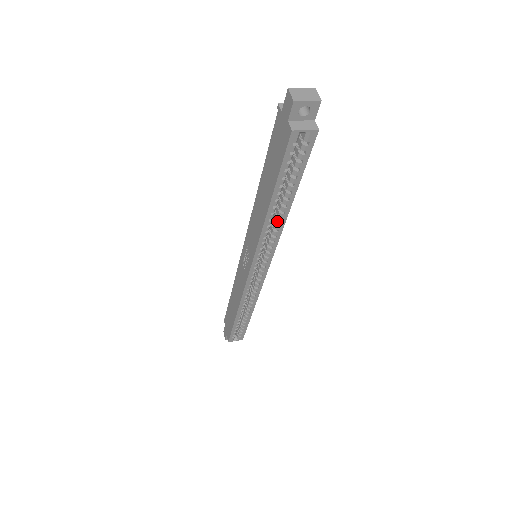
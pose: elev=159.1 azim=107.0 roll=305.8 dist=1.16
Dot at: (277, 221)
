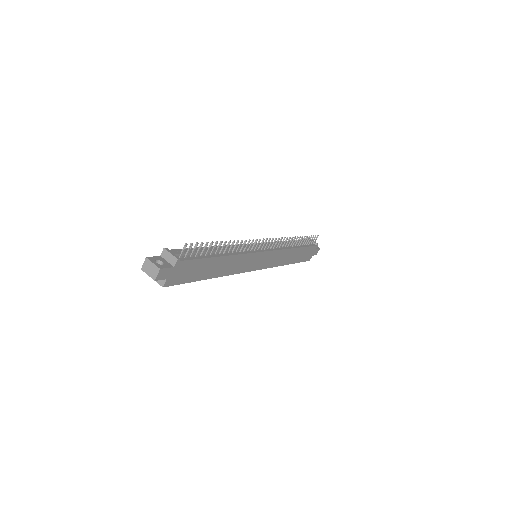
Dot at: occluded
